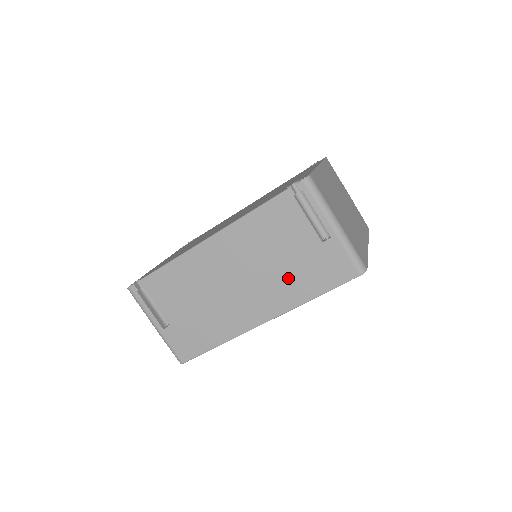
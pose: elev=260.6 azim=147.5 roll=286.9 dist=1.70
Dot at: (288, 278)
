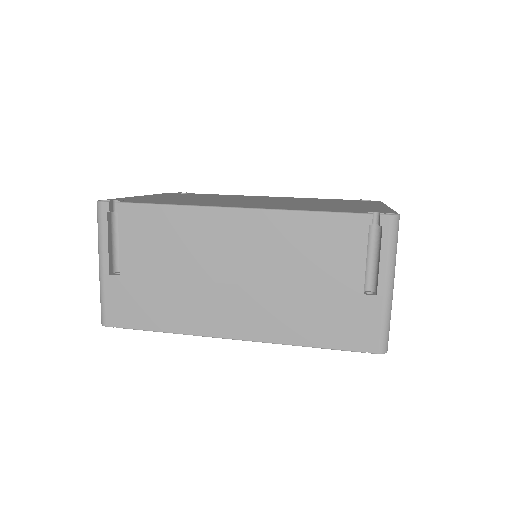
Dot at: (298, 308)
